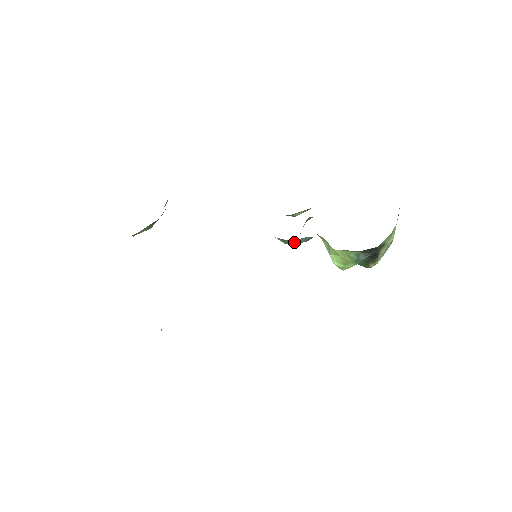
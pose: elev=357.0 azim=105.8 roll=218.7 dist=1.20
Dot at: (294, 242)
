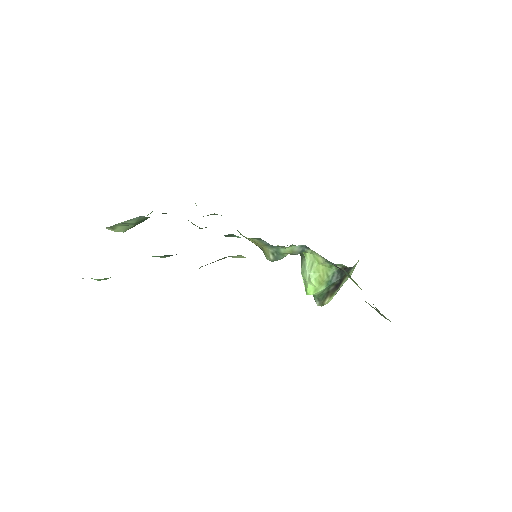
Dot at: (291, 250)
